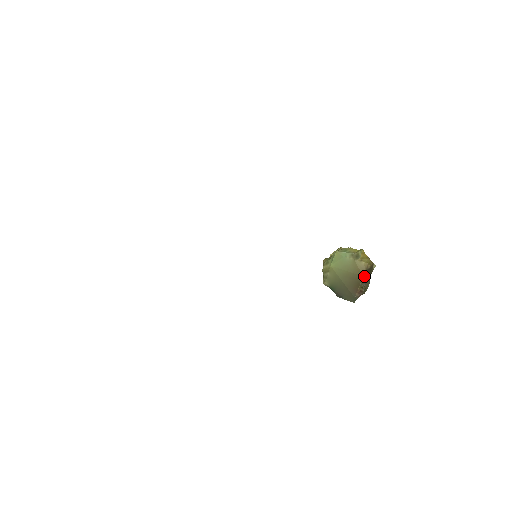
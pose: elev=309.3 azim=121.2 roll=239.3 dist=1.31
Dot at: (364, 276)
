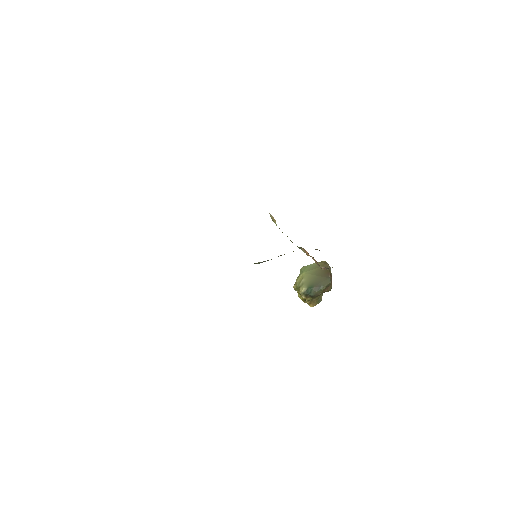
Dot at: (328, 264)
